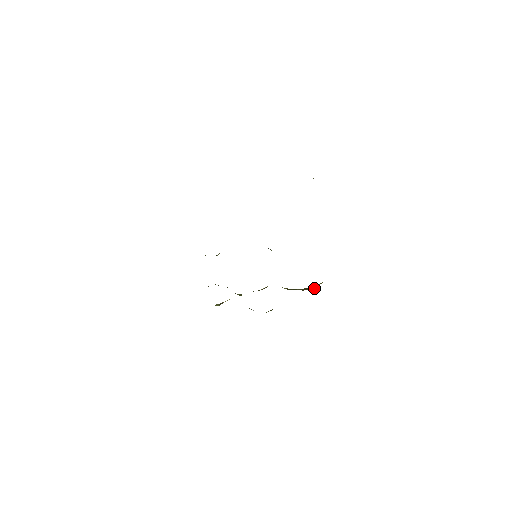
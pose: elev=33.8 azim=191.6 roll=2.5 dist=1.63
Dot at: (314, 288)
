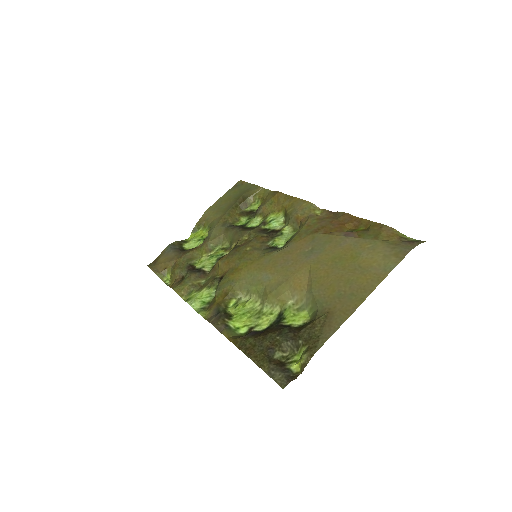
Dot at: (252, 202)
